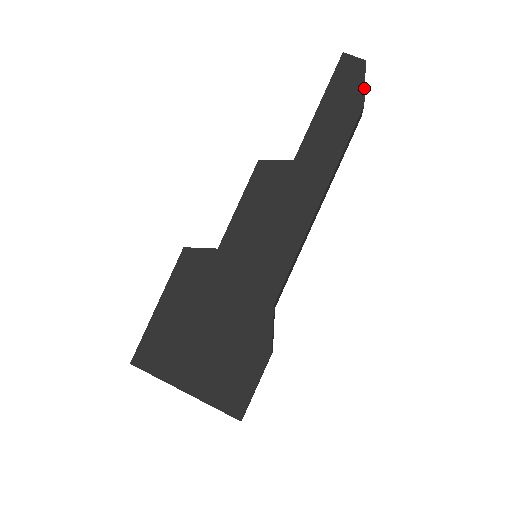
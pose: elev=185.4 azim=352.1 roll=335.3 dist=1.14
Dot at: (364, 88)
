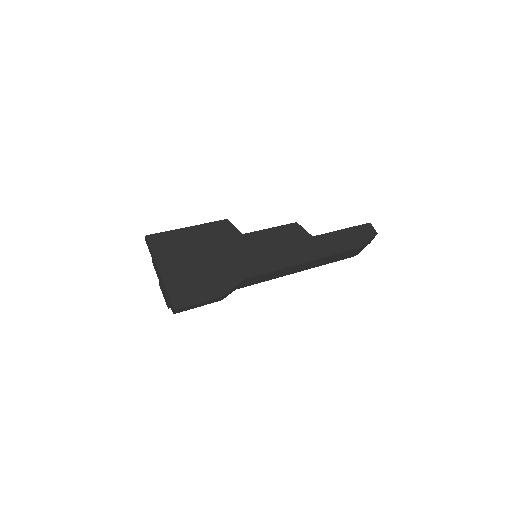
Dot at: (368, 241)
